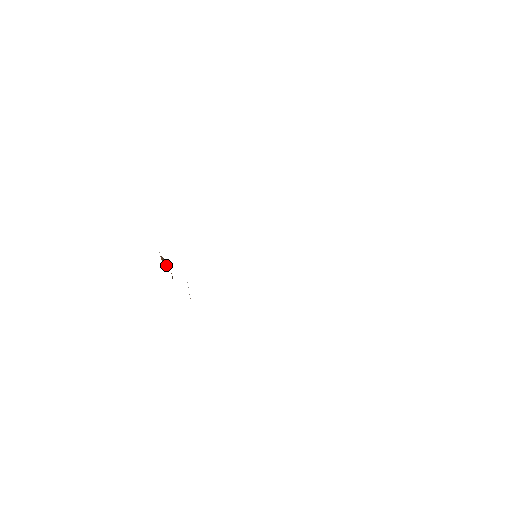
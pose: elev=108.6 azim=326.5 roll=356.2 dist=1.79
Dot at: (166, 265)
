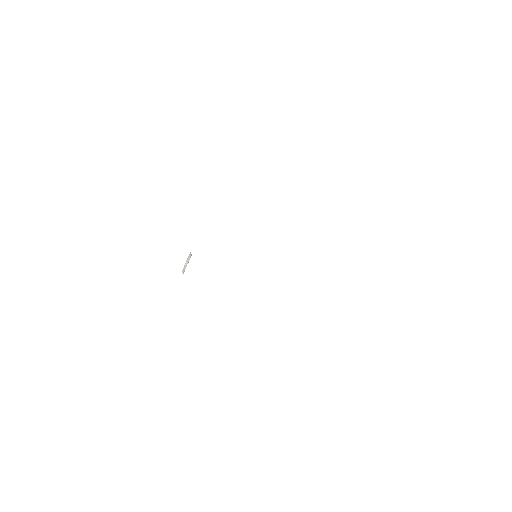
Dot at: occluded
